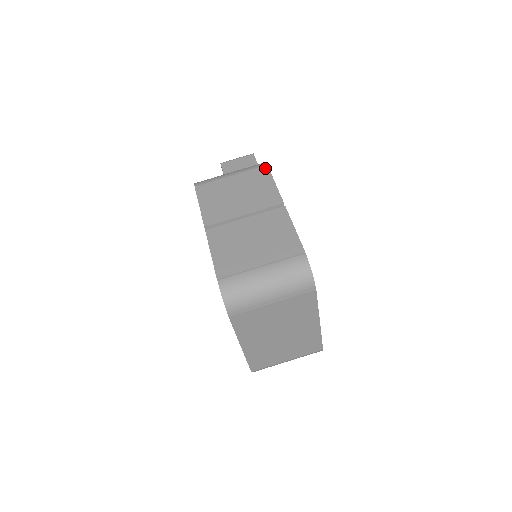
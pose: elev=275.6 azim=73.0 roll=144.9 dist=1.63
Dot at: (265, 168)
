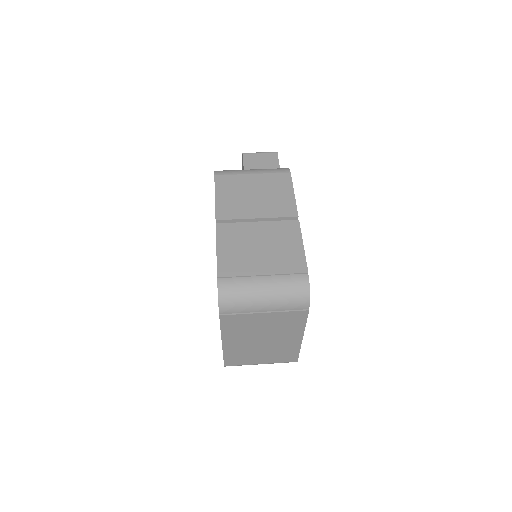
Dot at: (288, 175)
